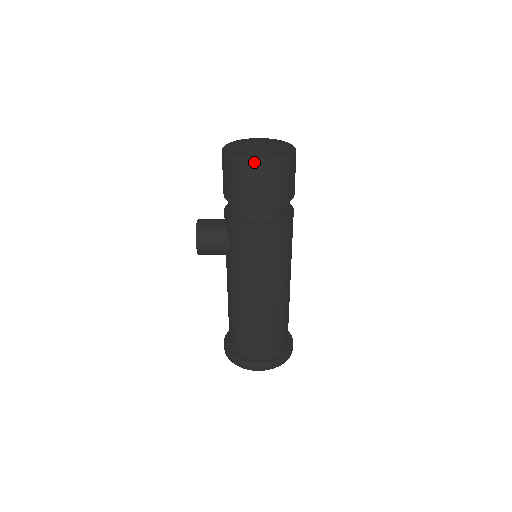
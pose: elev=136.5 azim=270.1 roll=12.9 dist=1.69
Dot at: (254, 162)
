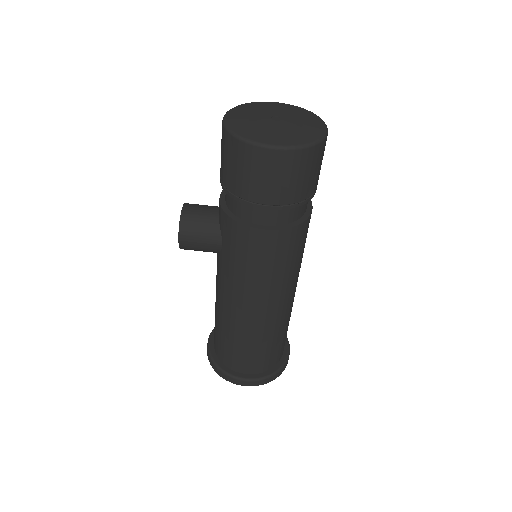
Dot at: (266, 148)
